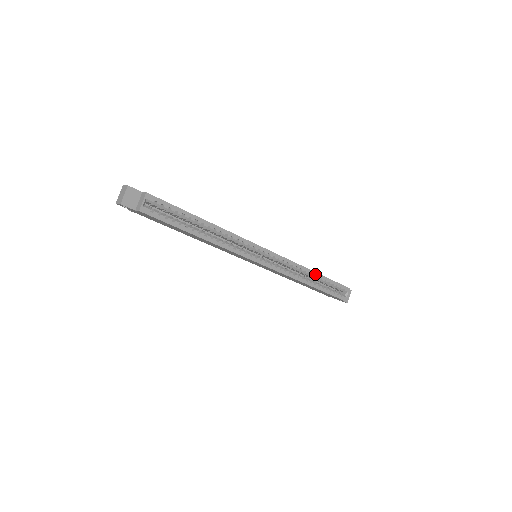
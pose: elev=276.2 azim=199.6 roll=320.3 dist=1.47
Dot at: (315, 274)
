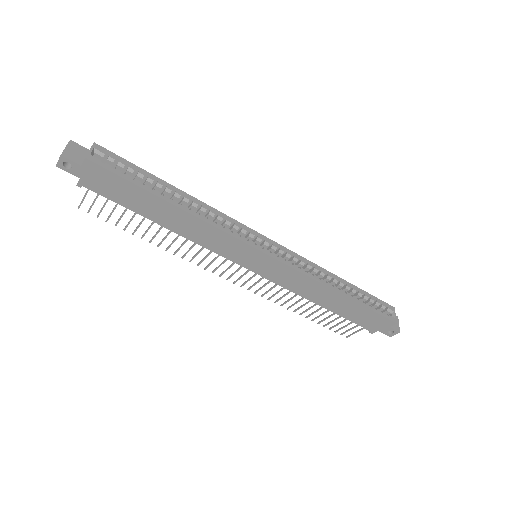
Dot at: (341, 280)
